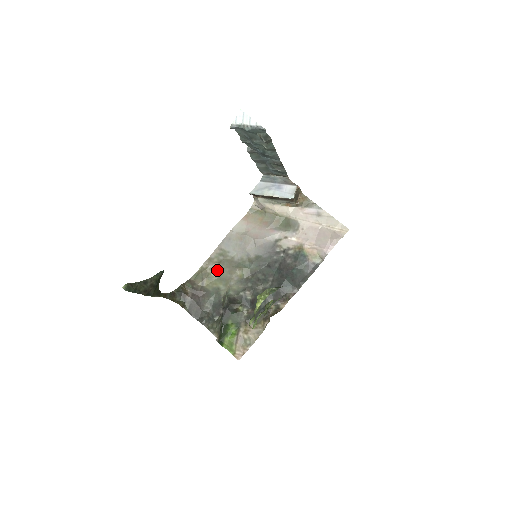
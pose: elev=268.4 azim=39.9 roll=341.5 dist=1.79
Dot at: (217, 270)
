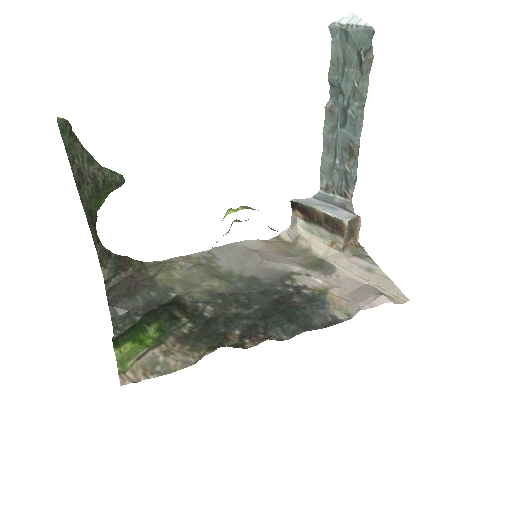
Dot at: (188, 269)
